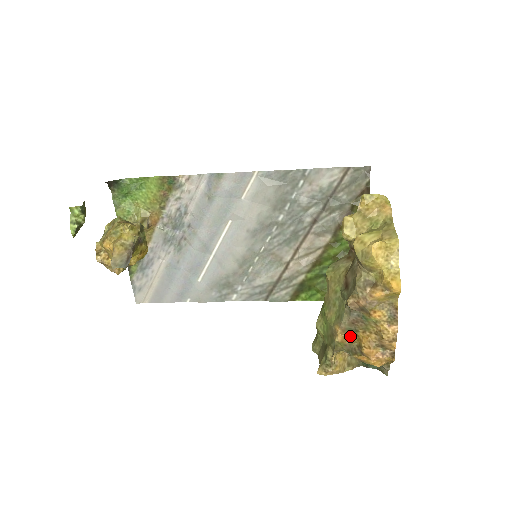
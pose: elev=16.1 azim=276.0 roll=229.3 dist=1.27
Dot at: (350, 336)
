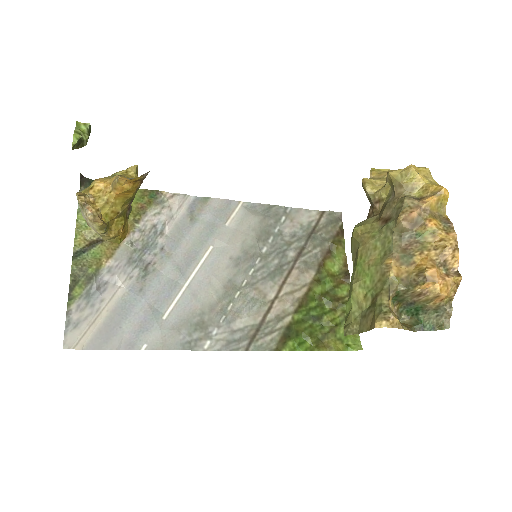
Dot at: (405, 266)
